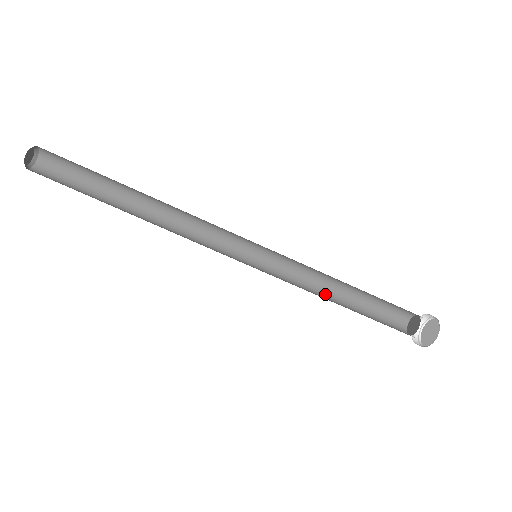
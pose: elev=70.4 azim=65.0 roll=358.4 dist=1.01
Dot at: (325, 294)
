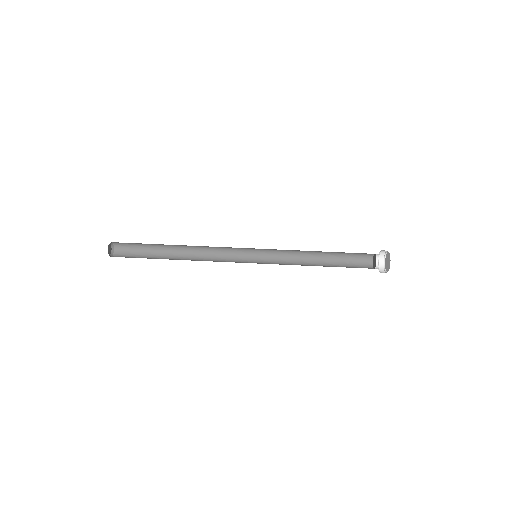
Dot at: occluded
